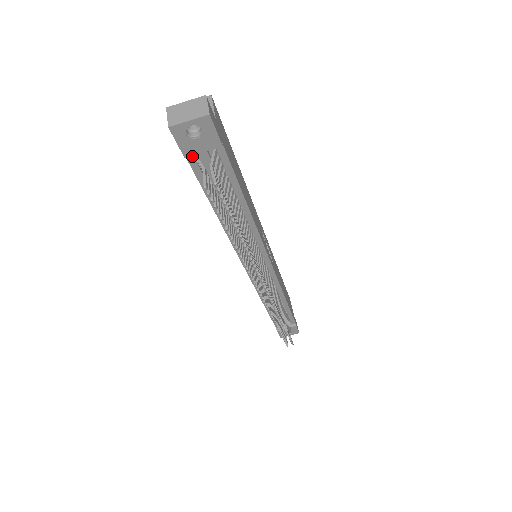
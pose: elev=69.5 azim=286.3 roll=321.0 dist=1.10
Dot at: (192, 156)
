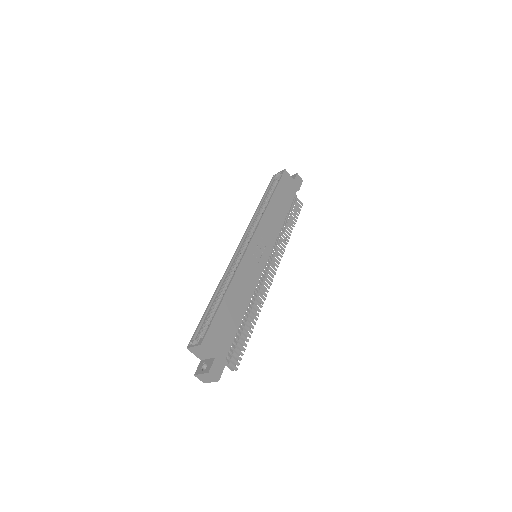
Dot at: occluded
